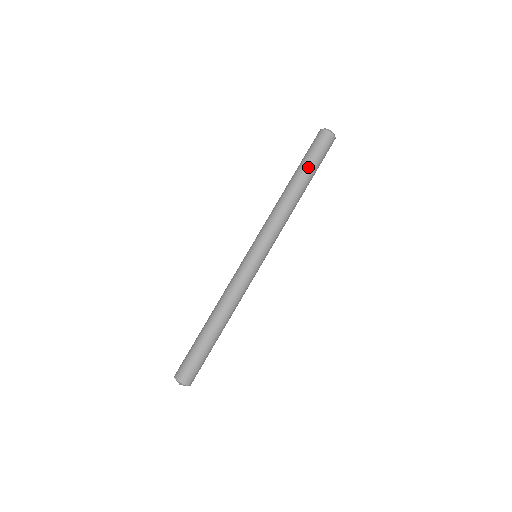
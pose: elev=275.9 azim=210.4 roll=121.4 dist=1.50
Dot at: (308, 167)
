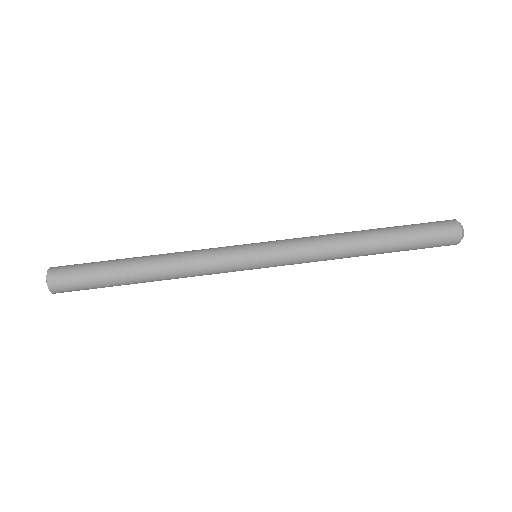
Dot at: (401, 232)
